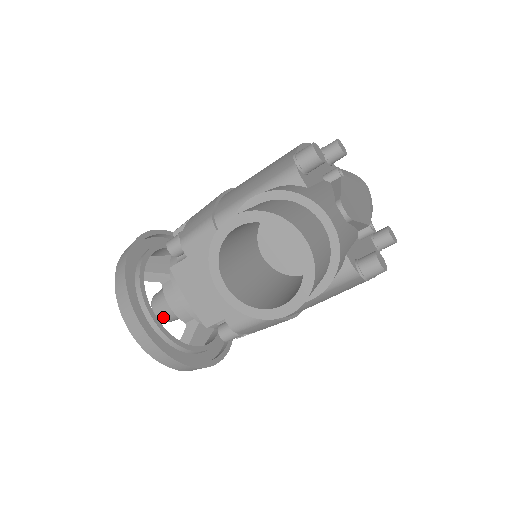
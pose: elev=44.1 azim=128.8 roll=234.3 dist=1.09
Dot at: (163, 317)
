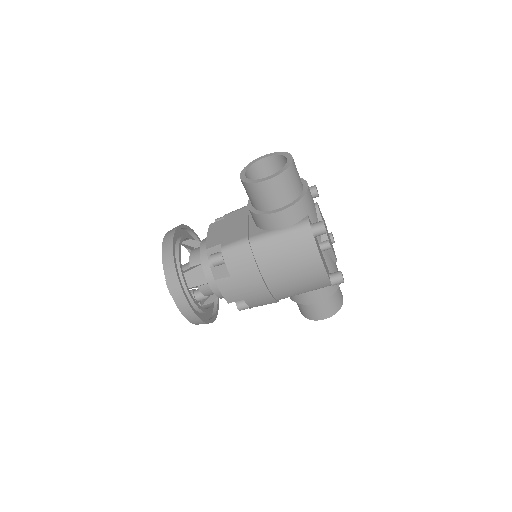
Dot at: occluded
